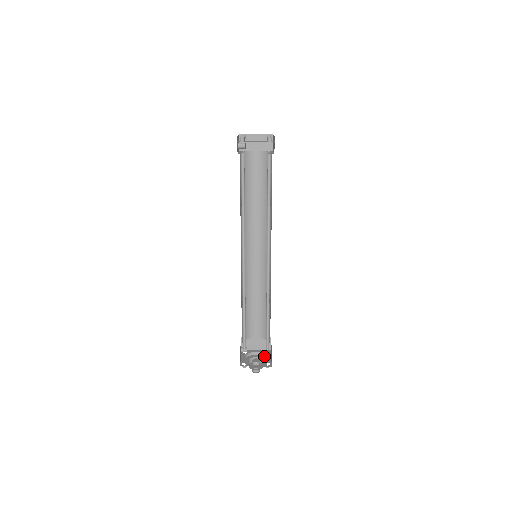
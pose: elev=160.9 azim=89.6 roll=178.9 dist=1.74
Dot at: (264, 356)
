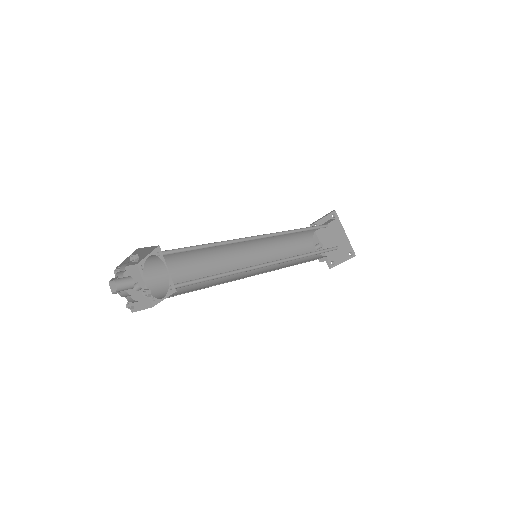
Dot at: occluded
